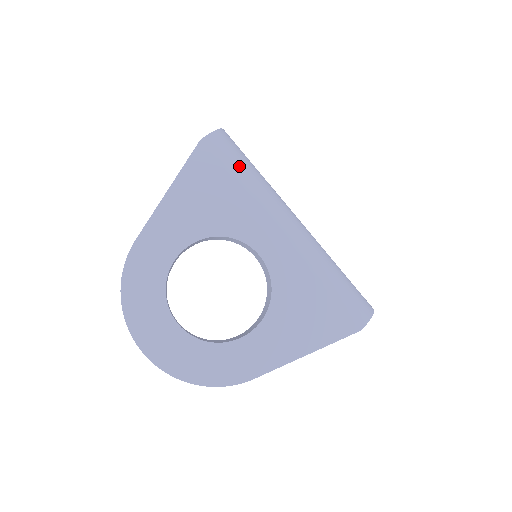
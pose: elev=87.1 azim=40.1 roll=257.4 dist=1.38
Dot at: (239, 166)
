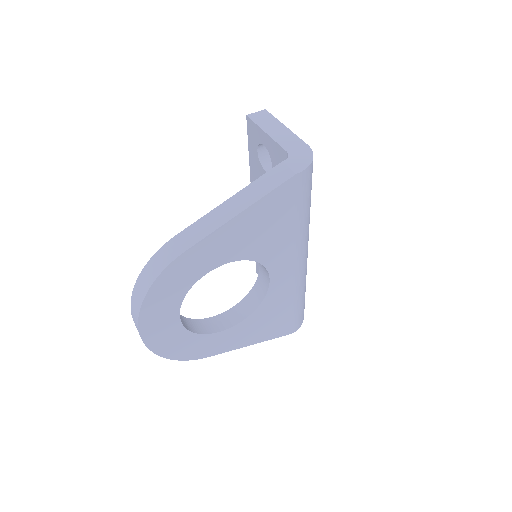
Dot at: (306, 205)
